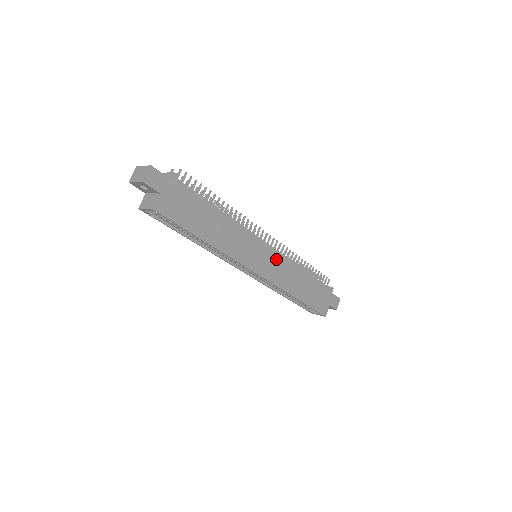
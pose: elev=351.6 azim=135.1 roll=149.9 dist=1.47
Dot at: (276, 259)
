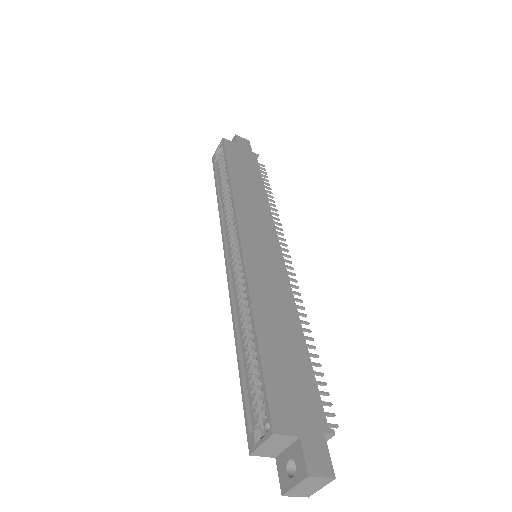
Dot at: (275, 266)
